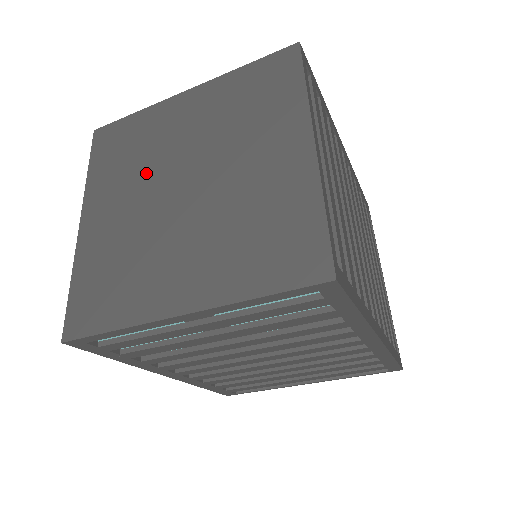
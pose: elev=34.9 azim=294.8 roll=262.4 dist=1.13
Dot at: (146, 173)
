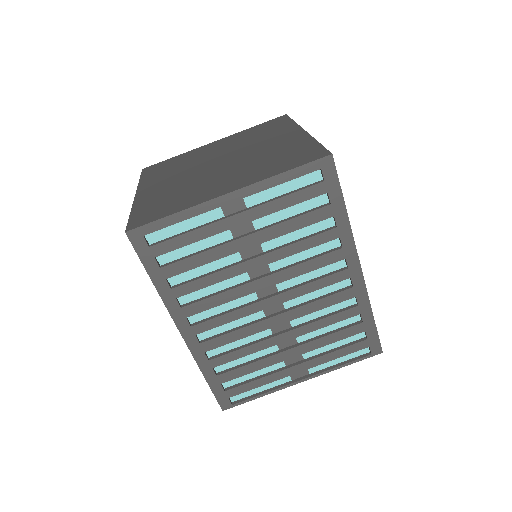
Dot at: (189, 168)
